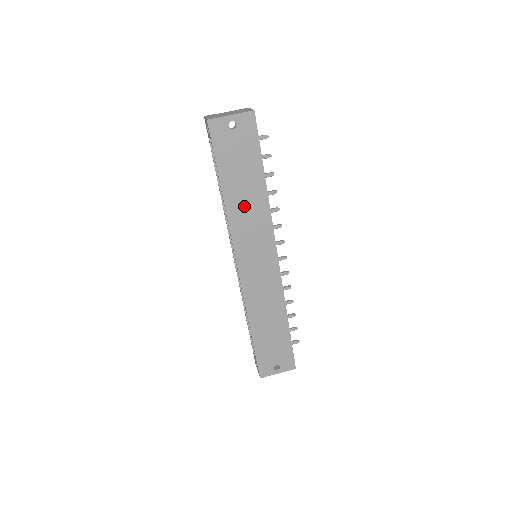
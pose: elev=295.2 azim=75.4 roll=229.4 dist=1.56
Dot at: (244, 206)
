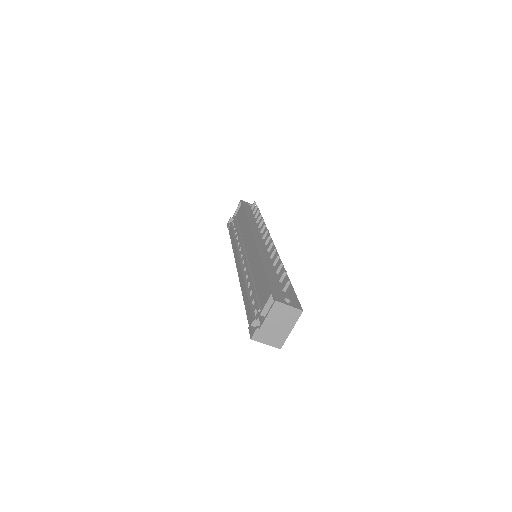
Dot at: occluded
